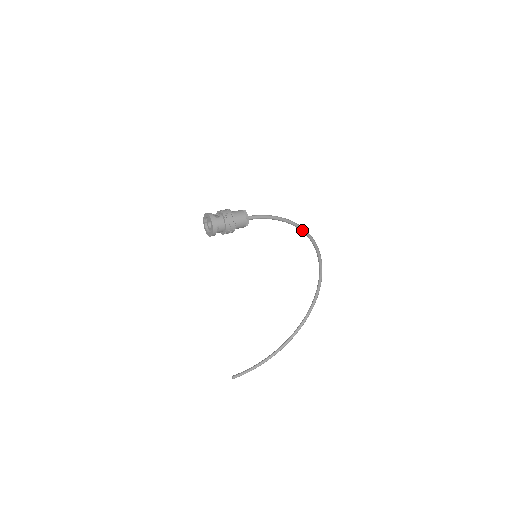
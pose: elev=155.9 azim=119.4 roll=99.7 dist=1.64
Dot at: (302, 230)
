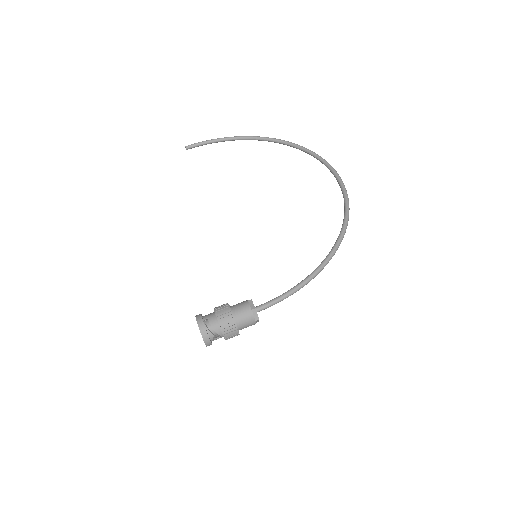
Dot at: (333, 251)
